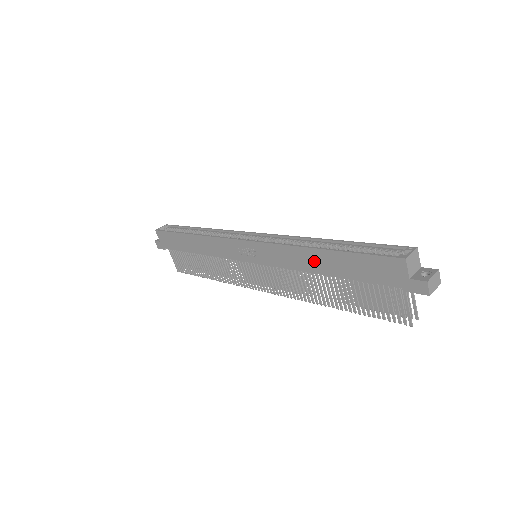
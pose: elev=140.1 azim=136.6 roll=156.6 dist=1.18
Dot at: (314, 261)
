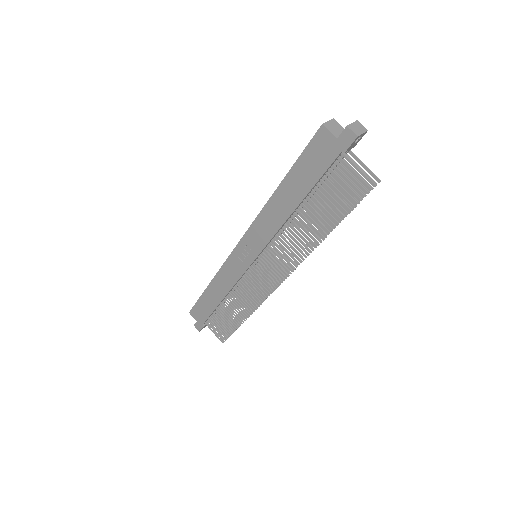
Dot at: (282, 204)
